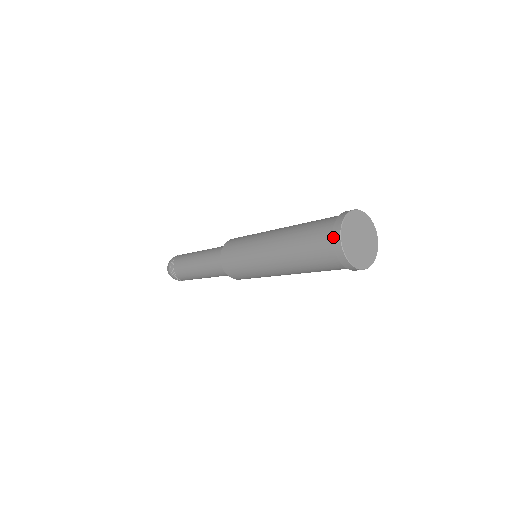
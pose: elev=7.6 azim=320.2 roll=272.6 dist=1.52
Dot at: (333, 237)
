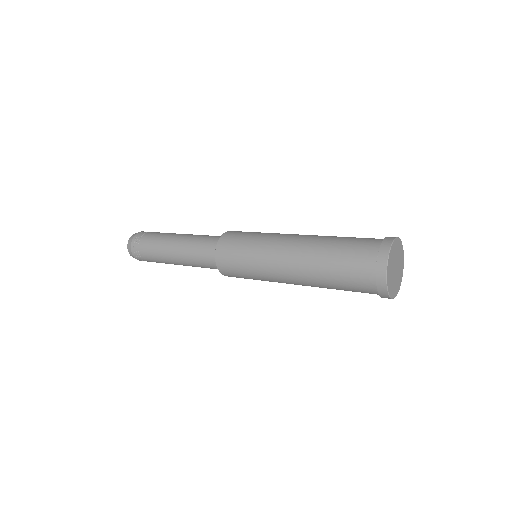
Dot at: (381, 246)
